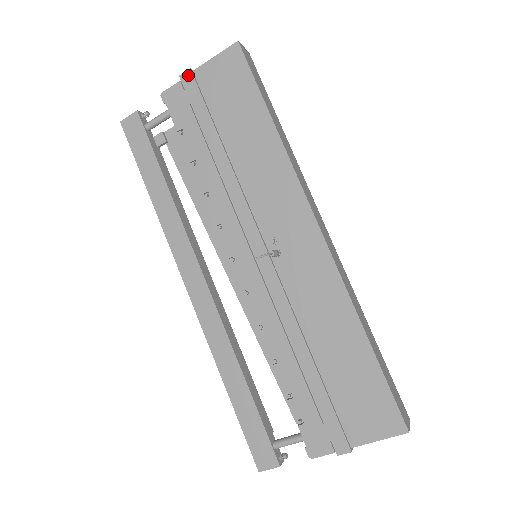
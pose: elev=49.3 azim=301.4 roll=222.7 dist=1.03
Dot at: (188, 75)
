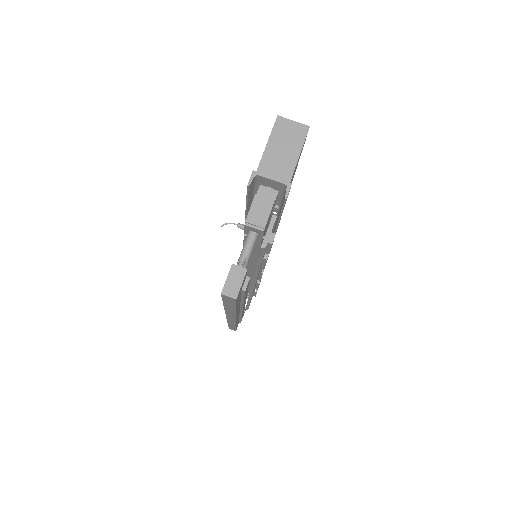
Dot at: occluded
